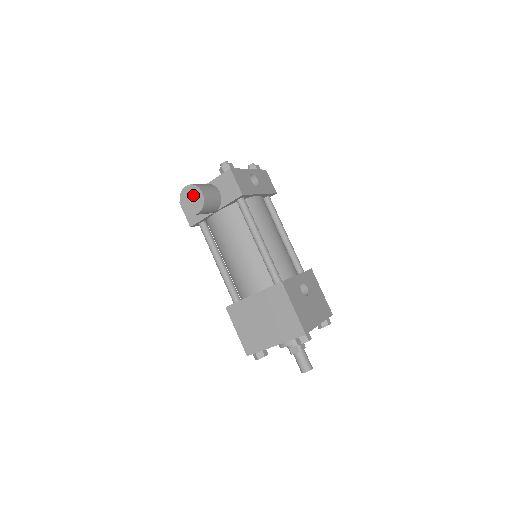
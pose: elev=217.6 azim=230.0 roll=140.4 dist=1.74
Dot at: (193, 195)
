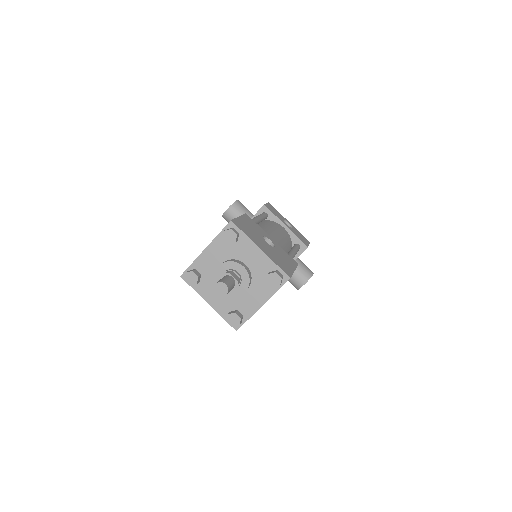
Dot at: occluded
